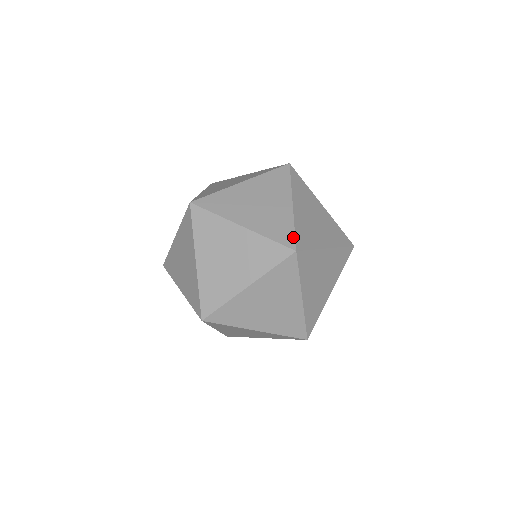
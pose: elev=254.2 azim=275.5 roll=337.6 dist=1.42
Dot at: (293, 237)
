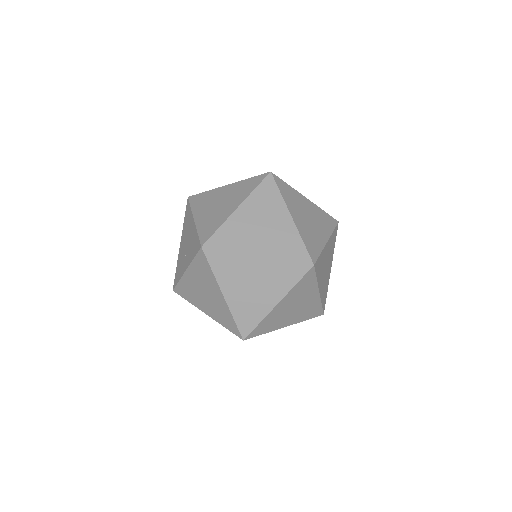
Dot at: (317, 256)
